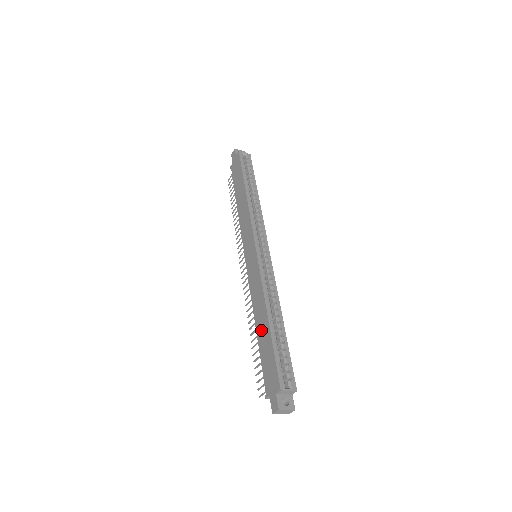
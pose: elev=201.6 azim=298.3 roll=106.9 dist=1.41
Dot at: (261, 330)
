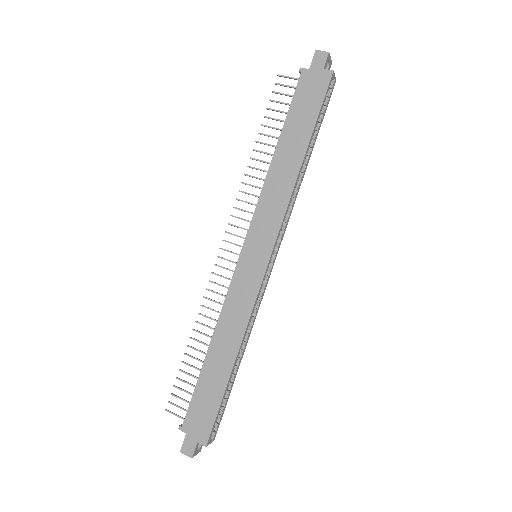
Dot at: (216, 362)
